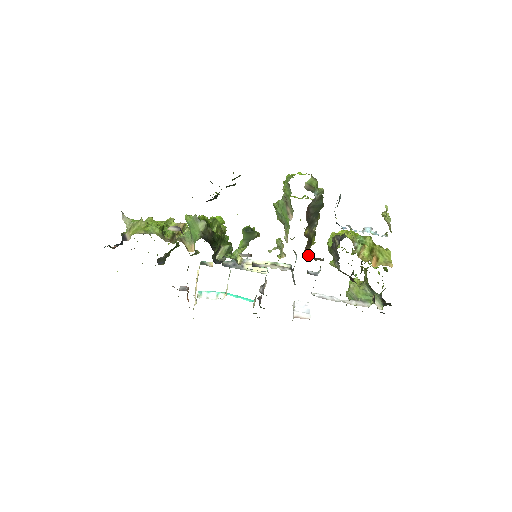
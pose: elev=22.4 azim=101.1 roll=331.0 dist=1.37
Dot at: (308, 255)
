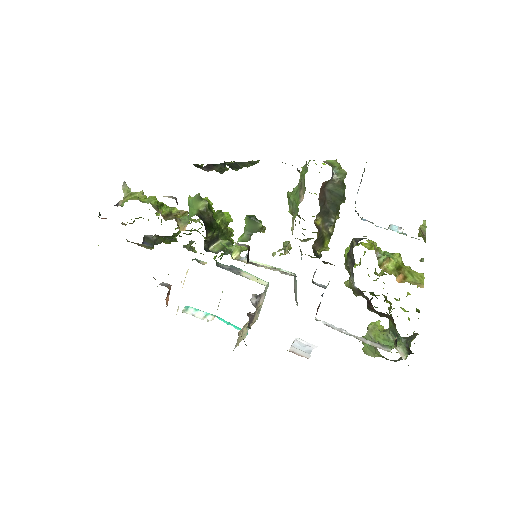
Dot at: (316, 255)
